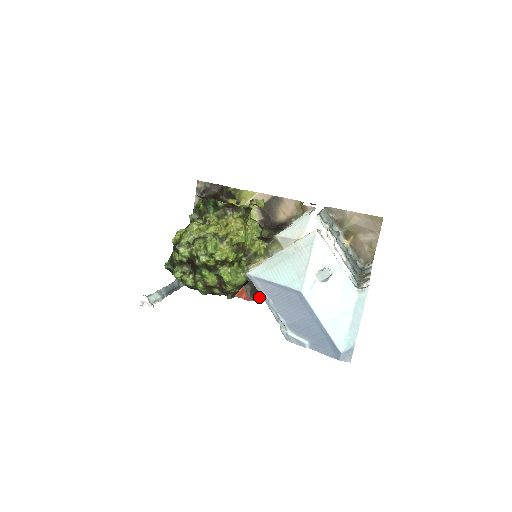
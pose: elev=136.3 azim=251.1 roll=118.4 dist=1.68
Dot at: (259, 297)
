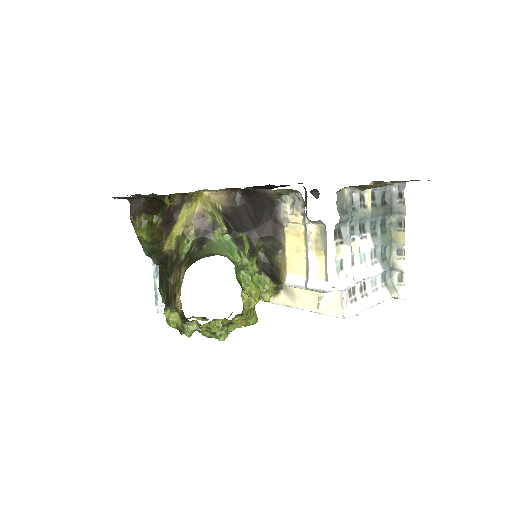
Dot at: occluded
